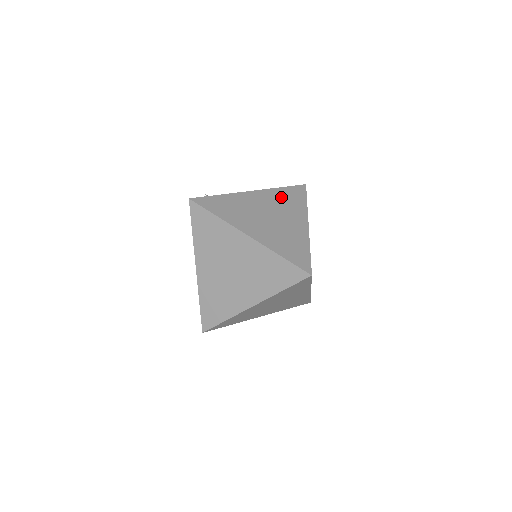
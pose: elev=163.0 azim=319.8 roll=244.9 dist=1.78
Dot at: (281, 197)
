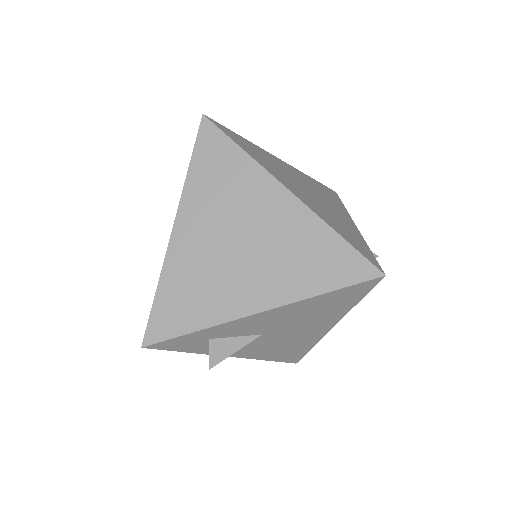
Dot at: occluded
